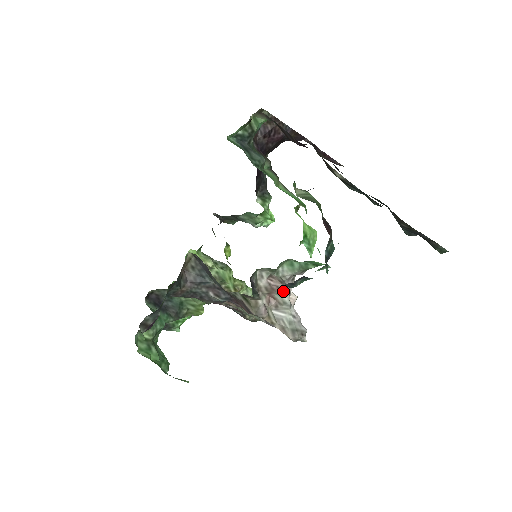
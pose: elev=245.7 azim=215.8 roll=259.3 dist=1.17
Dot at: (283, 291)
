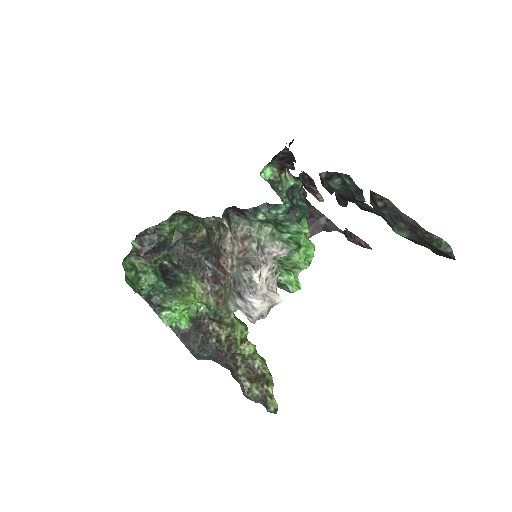
Dot at: (254, 238)
